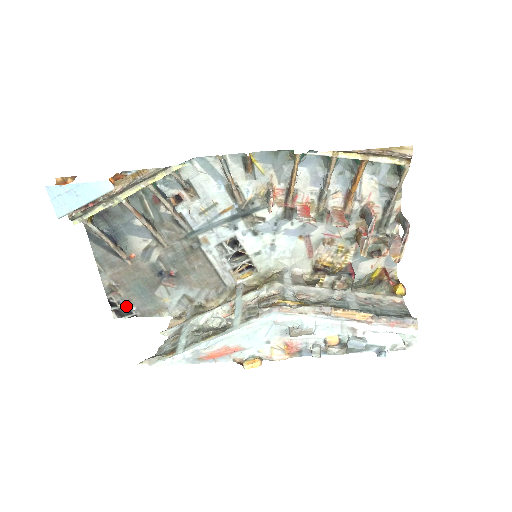
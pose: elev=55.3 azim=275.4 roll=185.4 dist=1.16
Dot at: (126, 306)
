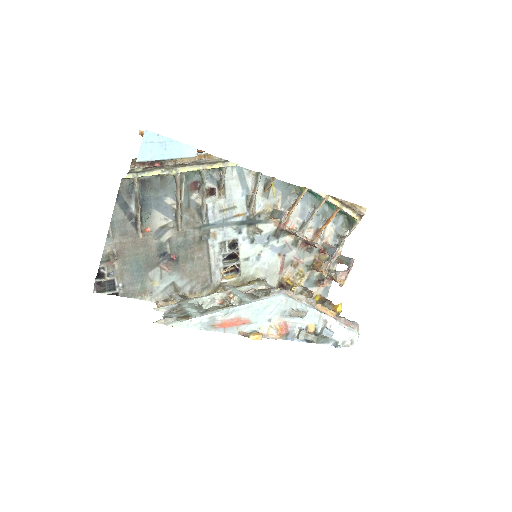
Dot at: (114, 280)
